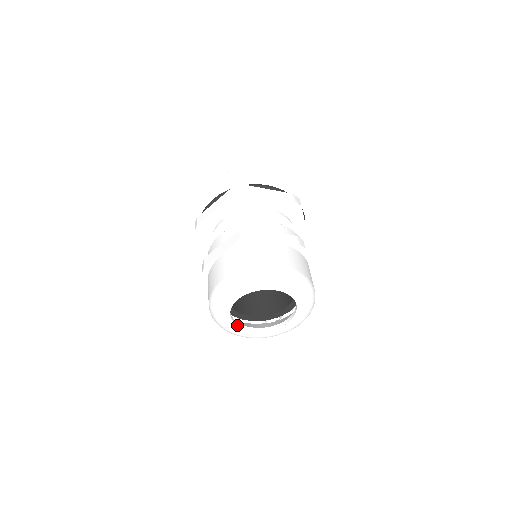
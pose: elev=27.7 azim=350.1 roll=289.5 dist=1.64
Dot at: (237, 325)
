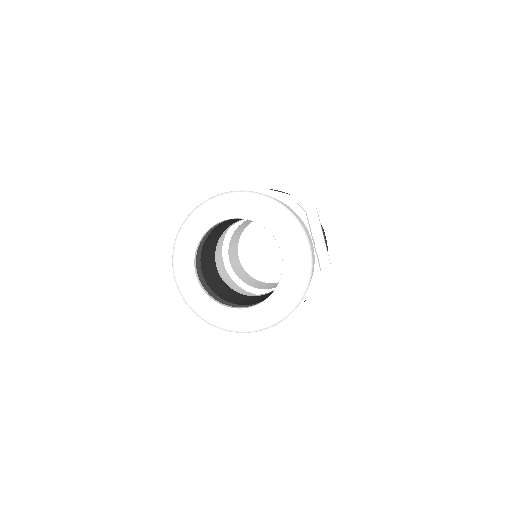
Dot at: (197, 246)
